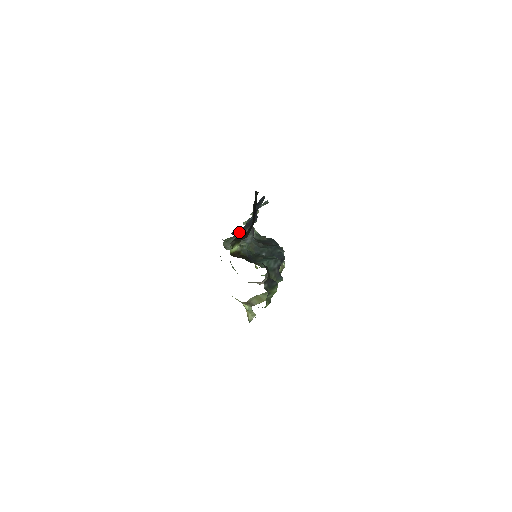
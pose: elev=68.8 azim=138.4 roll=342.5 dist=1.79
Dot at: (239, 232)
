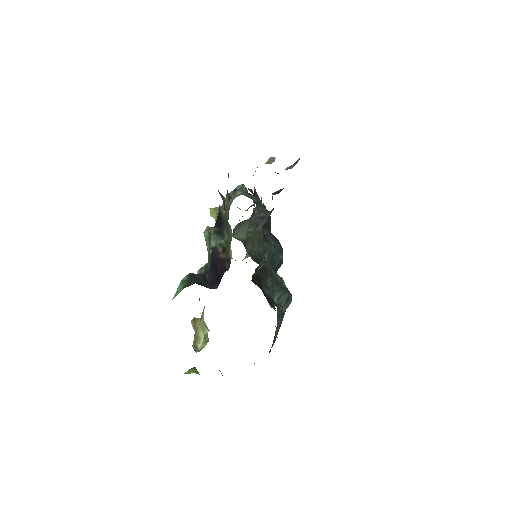
Dot at: occluded
